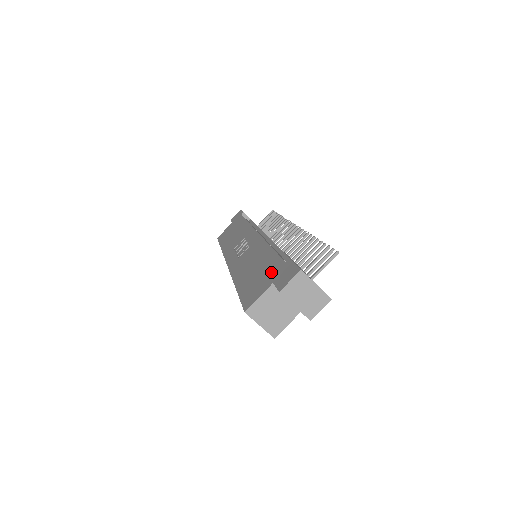
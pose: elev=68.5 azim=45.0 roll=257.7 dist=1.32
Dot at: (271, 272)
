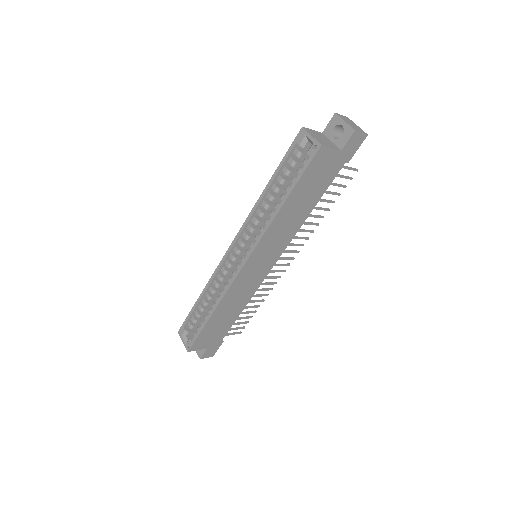
Dot at: occluded
